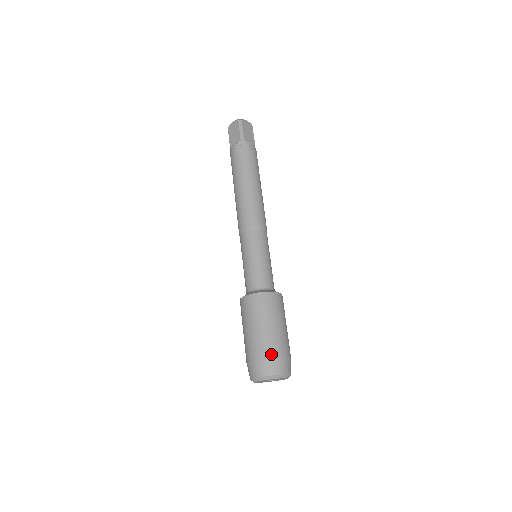
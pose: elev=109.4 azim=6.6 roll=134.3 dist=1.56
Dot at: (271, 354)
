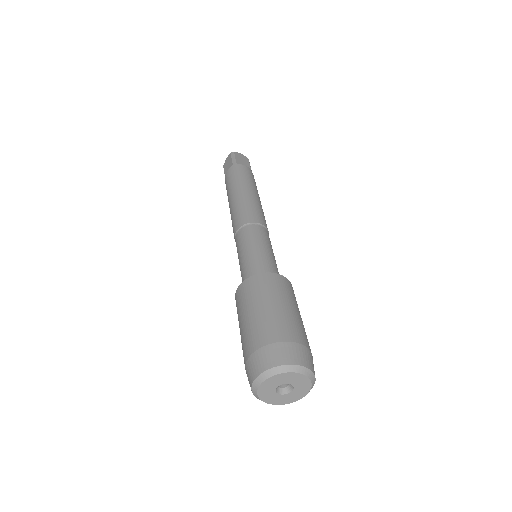
Dot at: (272, 338)
